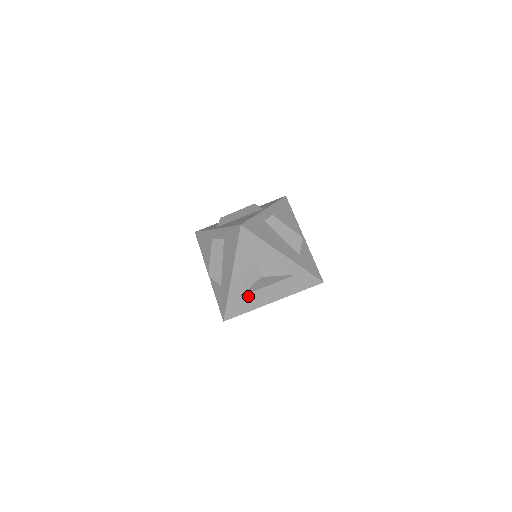
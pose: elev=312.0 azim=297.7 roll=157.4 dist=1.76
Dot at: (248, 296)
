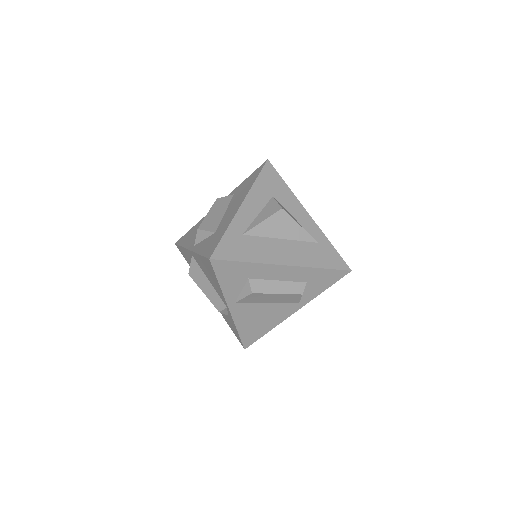
Dot at: (254, 240)
